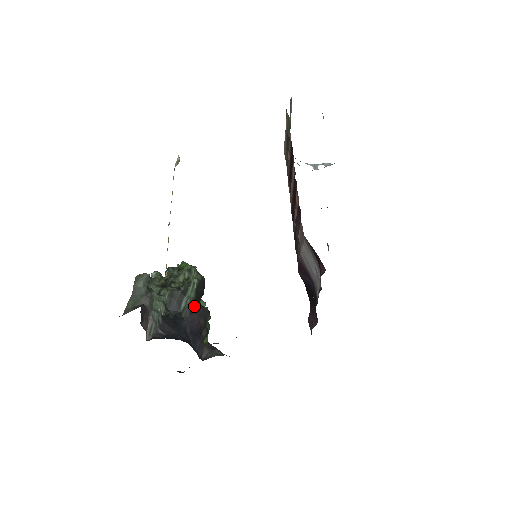
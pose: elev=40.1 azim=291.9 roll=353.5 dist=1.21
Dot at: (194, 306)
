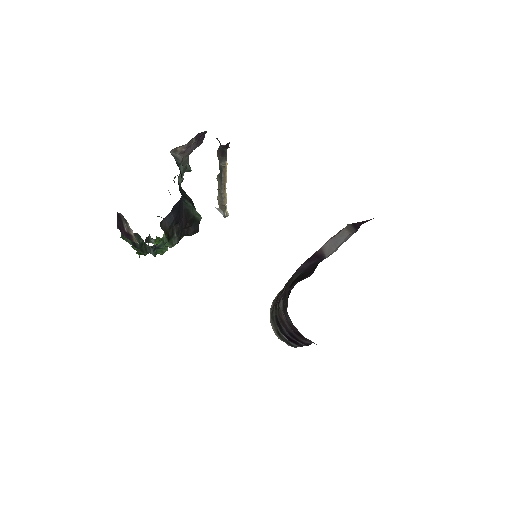
Dot at: (187, 216)
